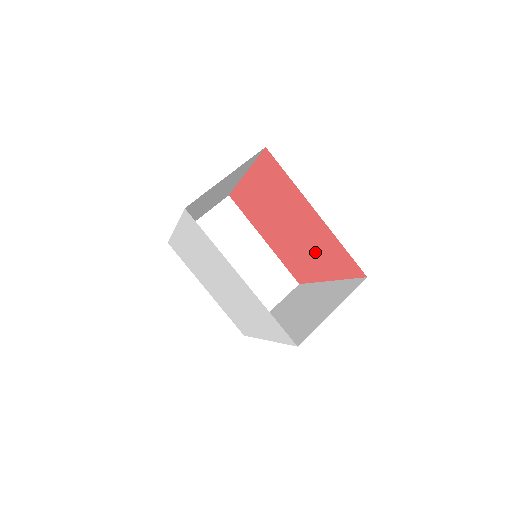
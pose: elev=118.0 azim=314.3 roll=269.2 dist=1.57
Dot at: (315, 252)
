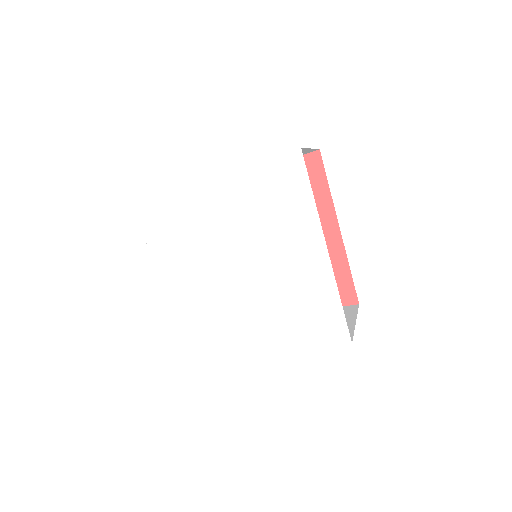
Dot at: occluded
